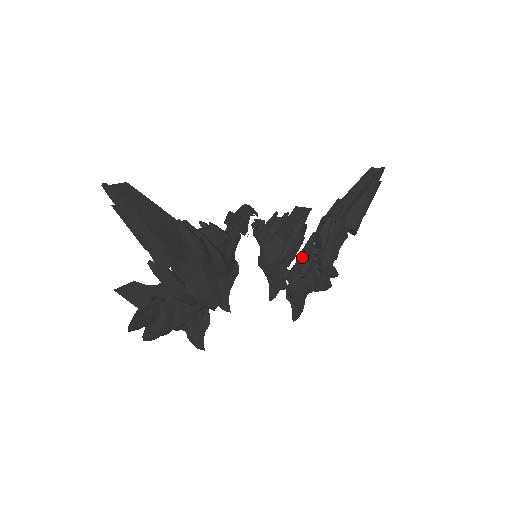
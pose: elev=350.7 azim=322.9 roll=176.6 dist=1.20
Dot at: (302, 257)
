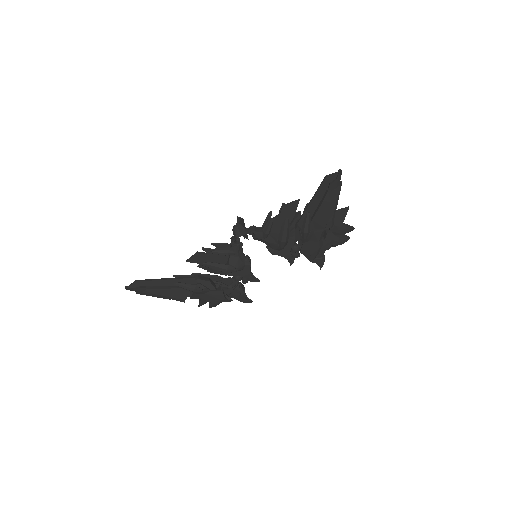
Dot at: occluded
